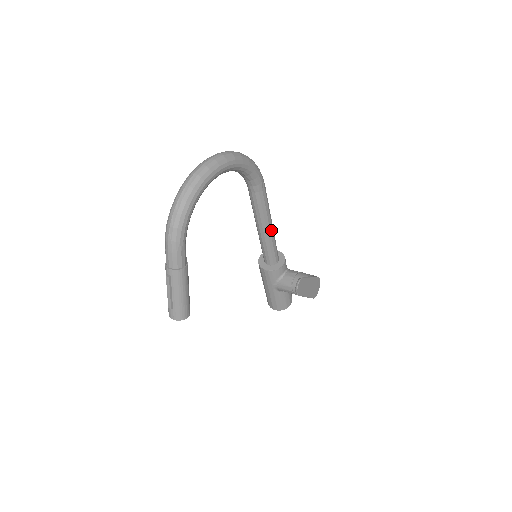
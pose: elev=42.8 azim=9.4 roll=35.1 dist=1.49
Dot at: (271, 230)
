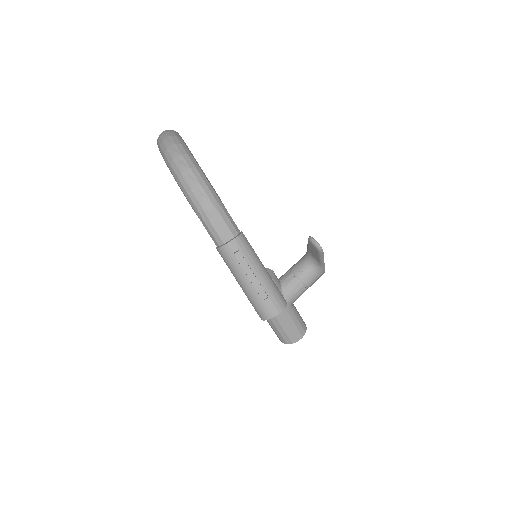
Dot at: occluded
